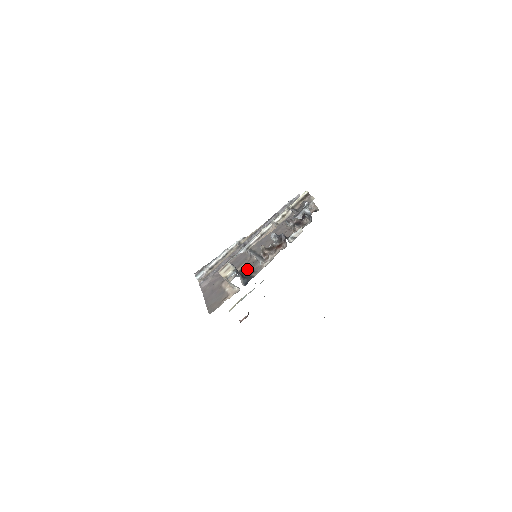
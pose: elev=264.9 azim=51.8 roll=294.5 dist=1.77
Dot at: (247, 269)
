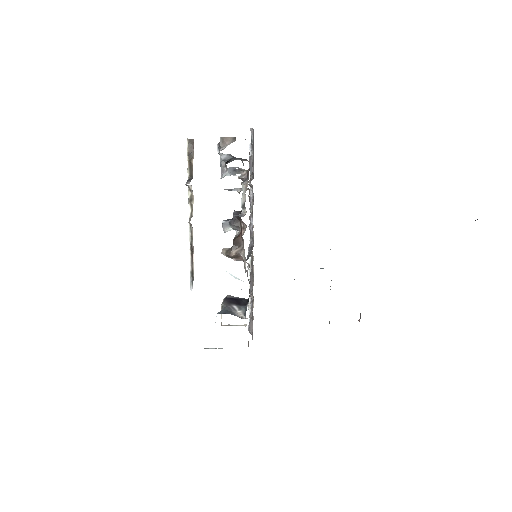
Dot at: occluded
